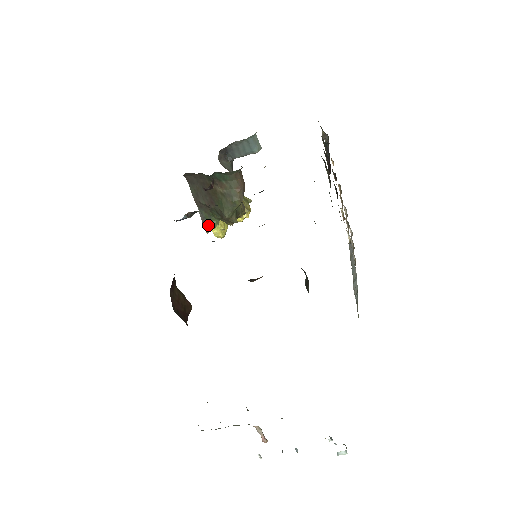
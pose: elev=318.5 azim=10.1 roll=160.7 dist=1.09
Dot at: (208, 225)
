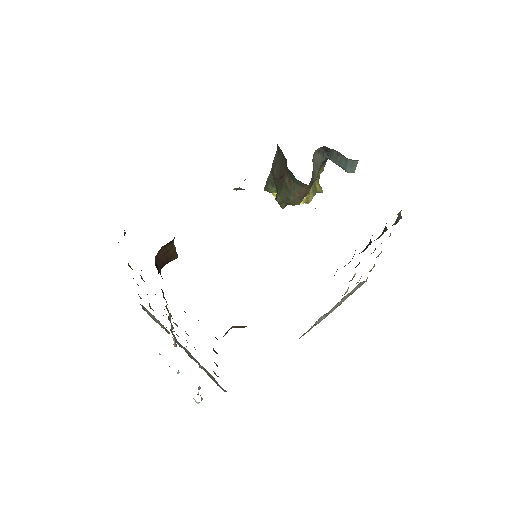
Dot at: (269, 187)
